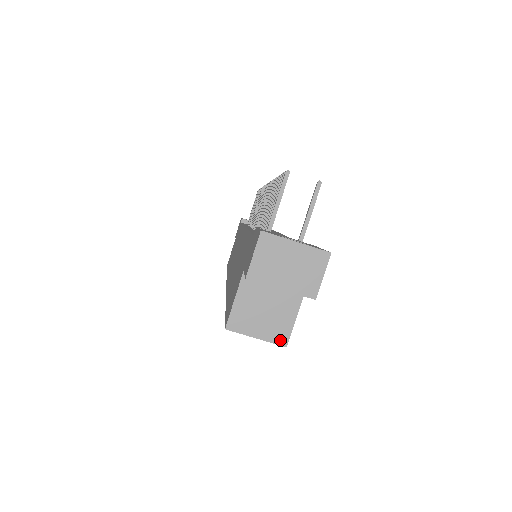
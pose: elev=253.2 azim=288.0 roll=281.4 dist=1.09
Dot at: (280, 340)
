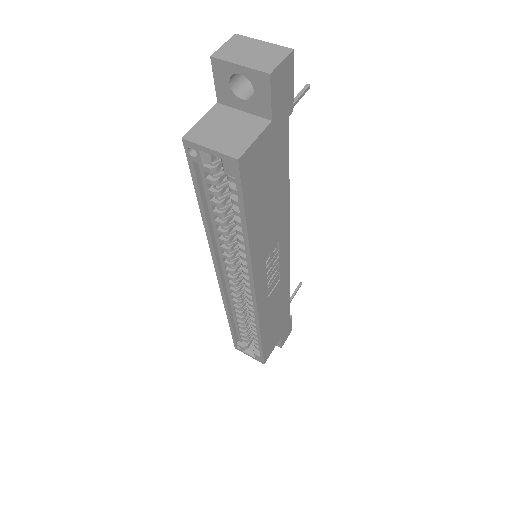
Dot at: (233, 153)
